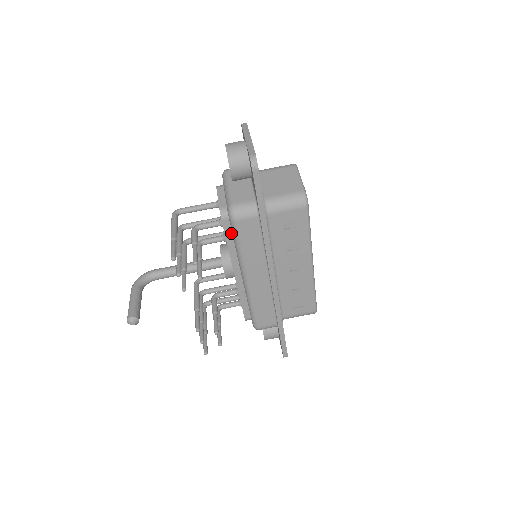
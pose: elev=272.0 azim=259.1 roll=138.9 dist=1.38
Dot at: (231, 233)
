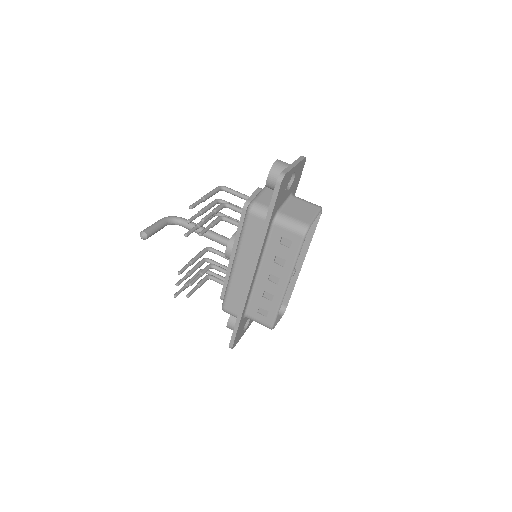
Dot at: occluded
